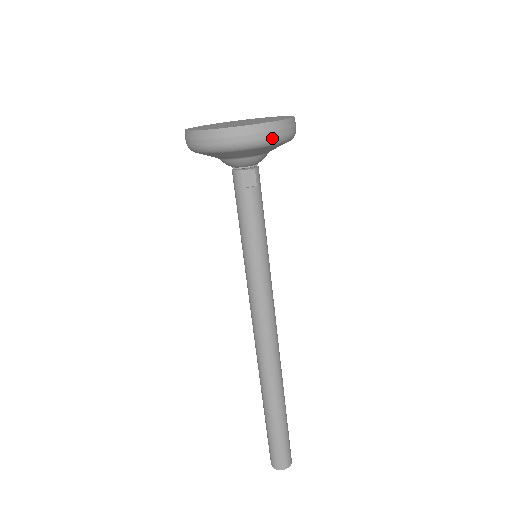
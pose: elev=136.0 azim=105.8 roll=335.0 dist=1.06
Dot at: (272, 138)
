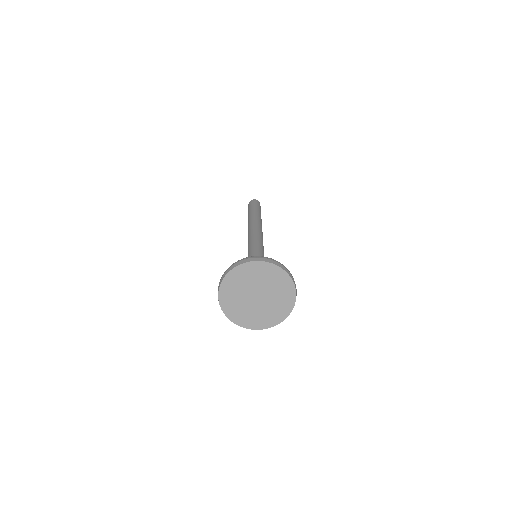
Dot at: occluded
